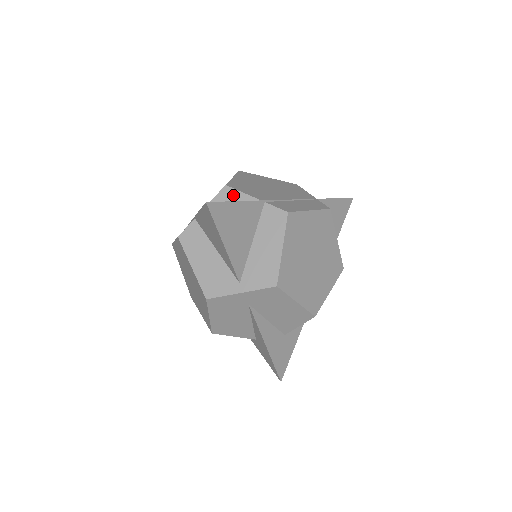
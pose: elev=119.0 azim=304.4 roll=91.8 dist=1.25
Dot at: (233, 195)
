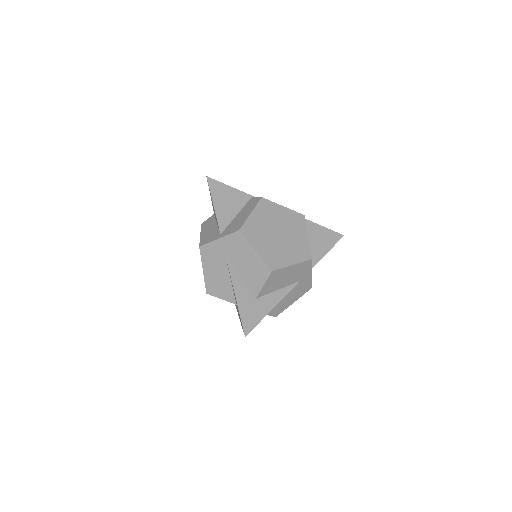
Dot at: occluded
